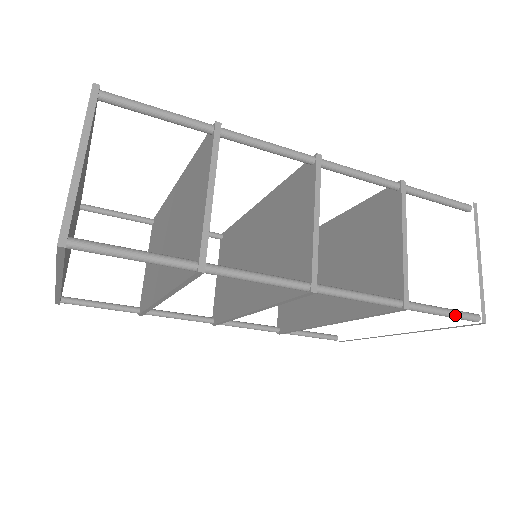
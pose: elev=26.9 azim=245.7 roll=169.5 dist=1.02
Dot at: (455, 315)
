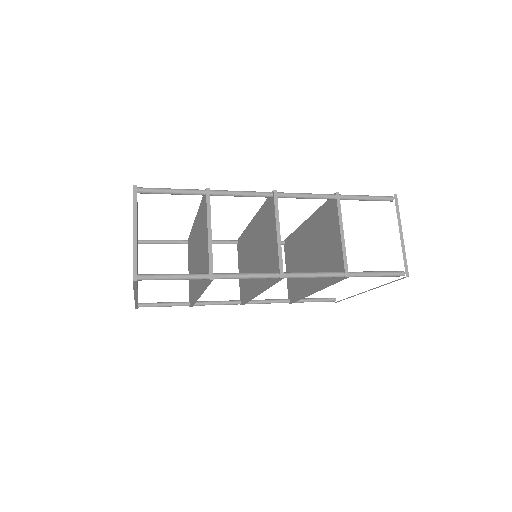
Dot at: (385, 275)
